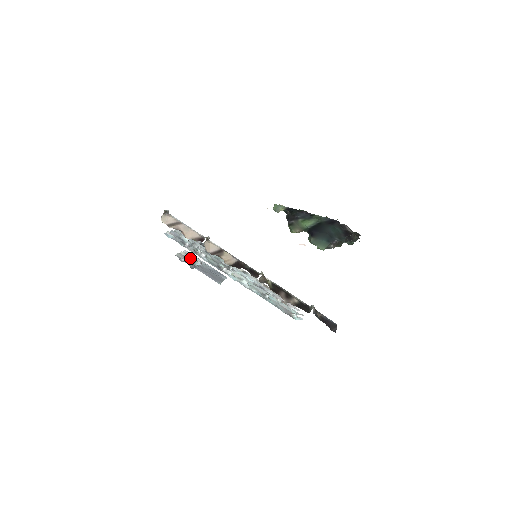
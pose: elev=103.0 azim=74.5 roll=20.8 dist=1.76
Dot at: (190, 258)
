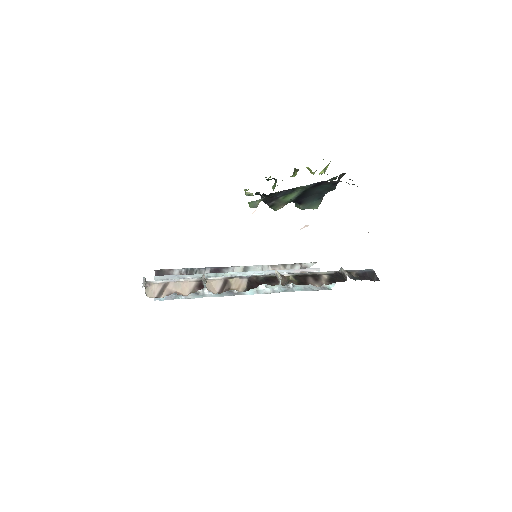
Dot at: occluded
